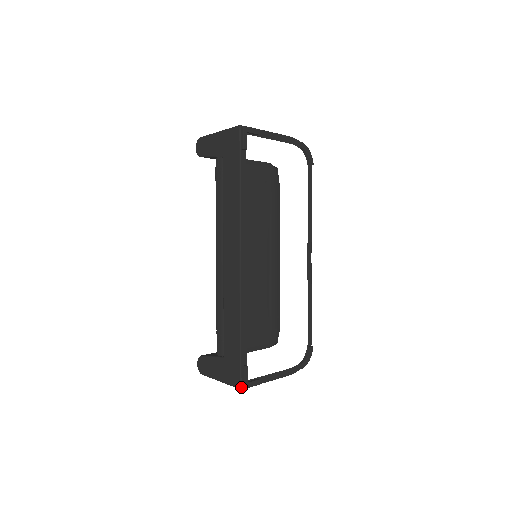
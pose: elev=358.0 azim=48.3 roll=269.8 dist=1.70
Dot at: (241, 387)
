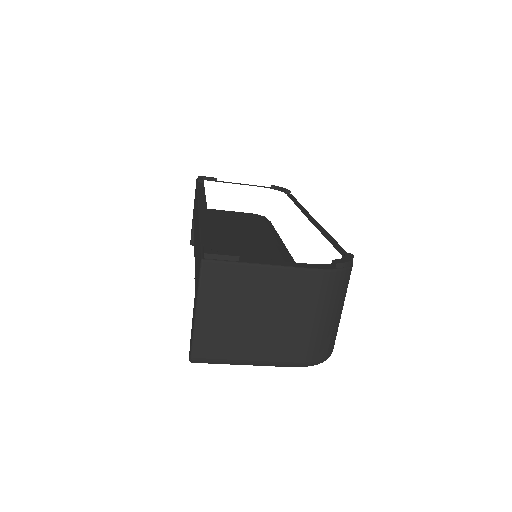
Dot at: (202, 258)
